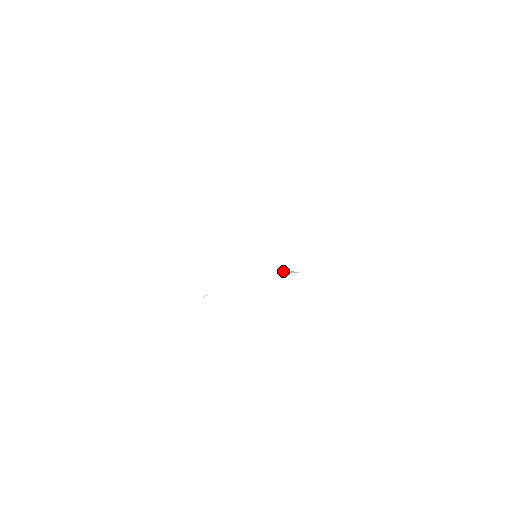
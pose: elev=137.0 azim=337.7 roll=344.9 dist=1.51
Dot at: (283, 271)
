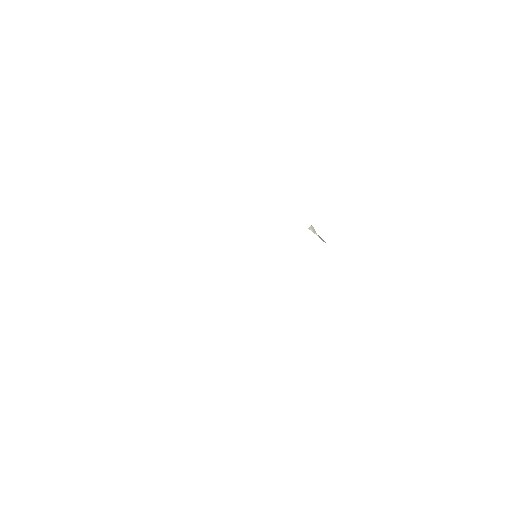
Dot at: (312, 227)
